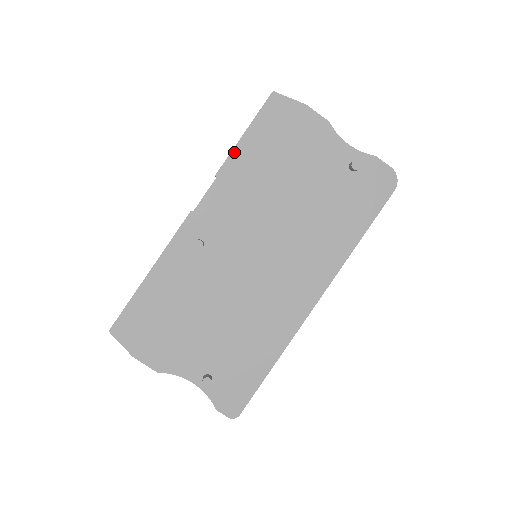
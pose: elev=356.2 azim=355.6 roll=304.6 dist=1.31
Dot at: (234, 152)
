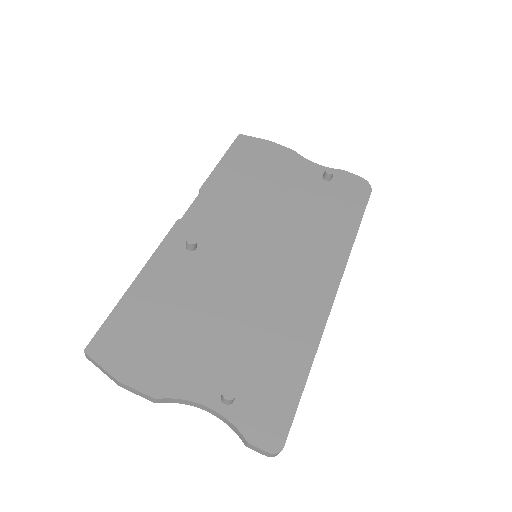
Dot at: (214, 173)
